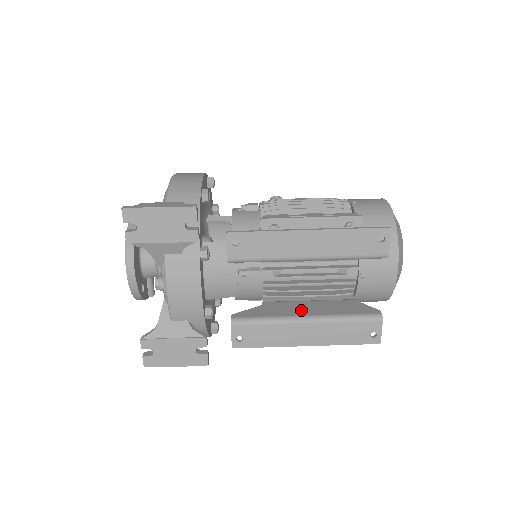
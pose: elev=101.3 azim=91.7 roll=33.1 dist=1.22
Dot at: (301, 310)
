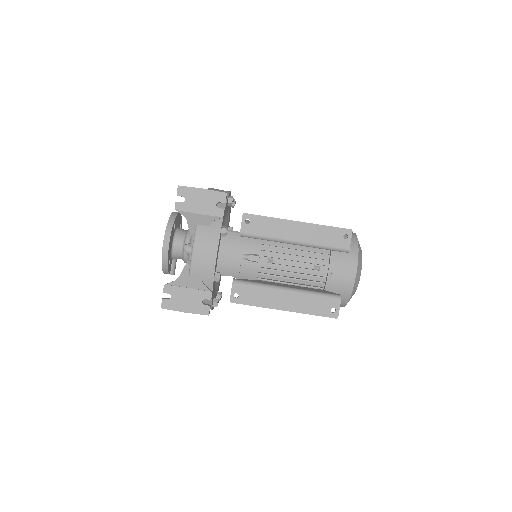
Dot at: (284, 285)
